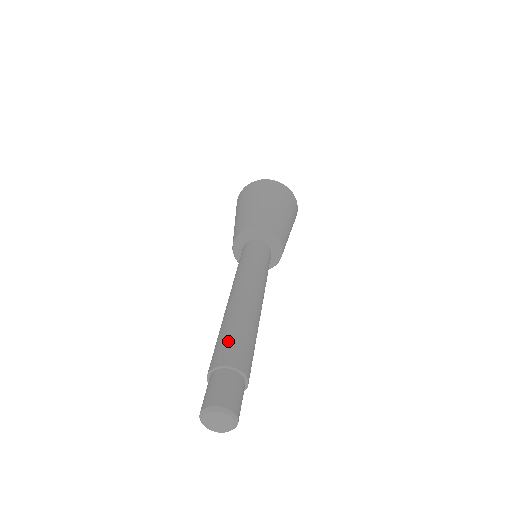
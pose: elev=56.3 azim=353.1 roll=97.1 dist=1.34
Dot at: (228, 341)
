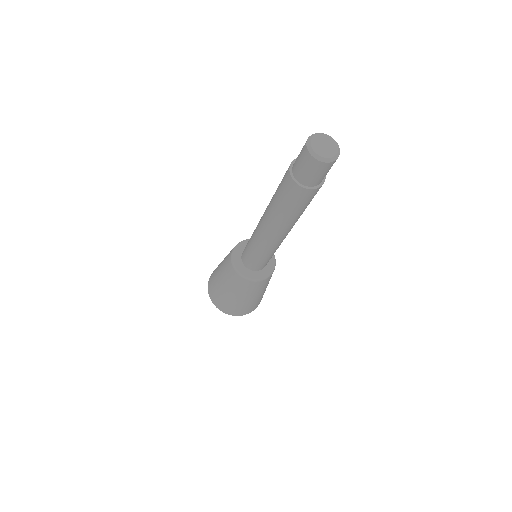
Dot at: (280, 183)
